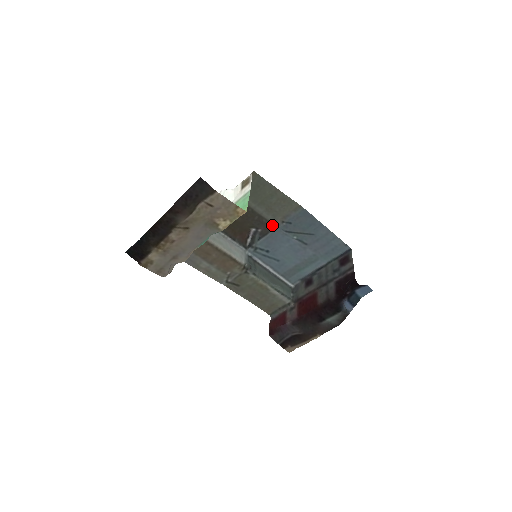
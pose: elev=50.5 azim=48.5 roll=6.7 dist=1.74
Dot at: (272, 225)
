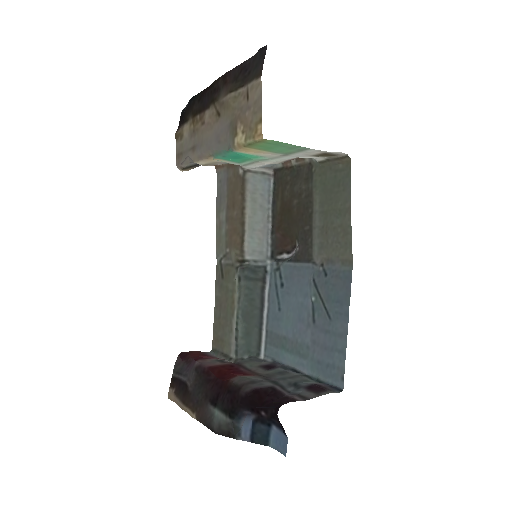
Dot at: (311, 256)
